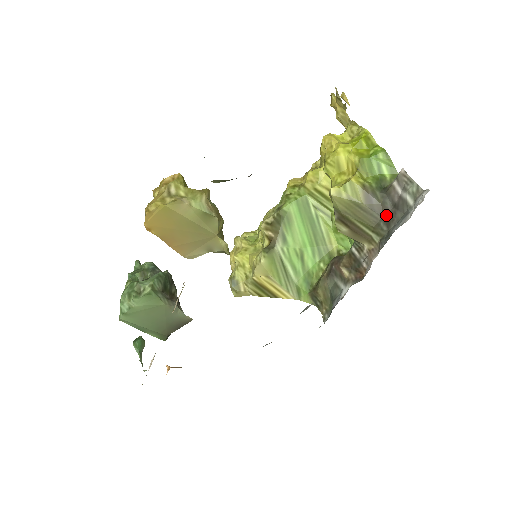
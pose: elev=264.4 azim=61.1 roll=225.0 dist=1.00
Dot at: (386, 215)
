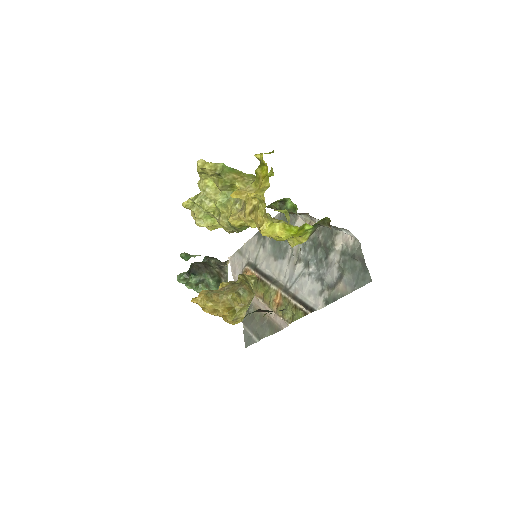
Dot at: occluded
